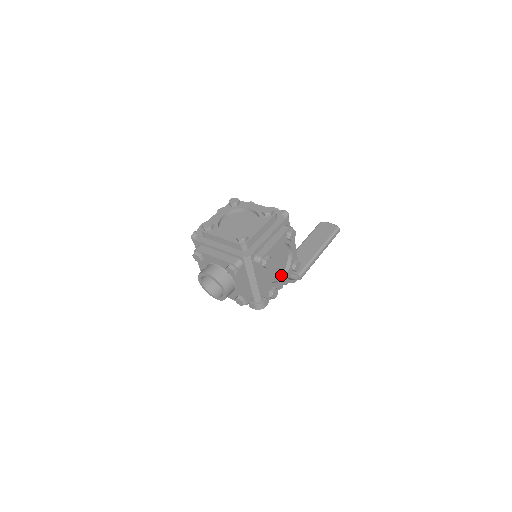
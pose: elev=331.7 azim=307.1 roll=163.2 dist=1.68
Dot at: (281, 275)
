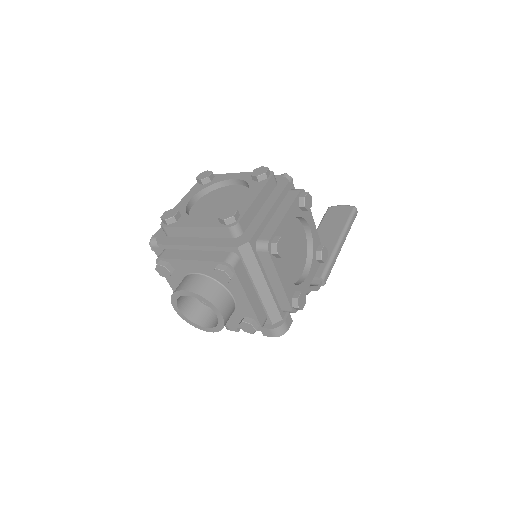
Dot at: (302, 272)
